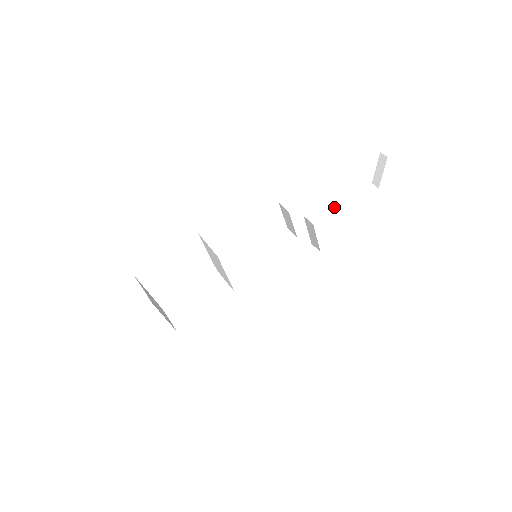
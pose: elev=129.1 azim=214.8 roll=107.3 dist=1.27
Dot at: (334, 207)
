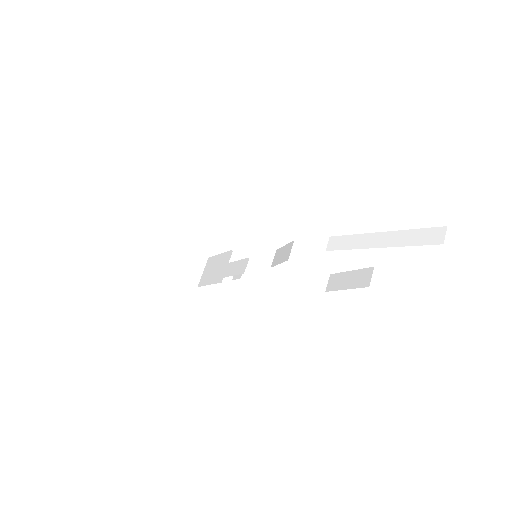
Dot at: (354, 241)
